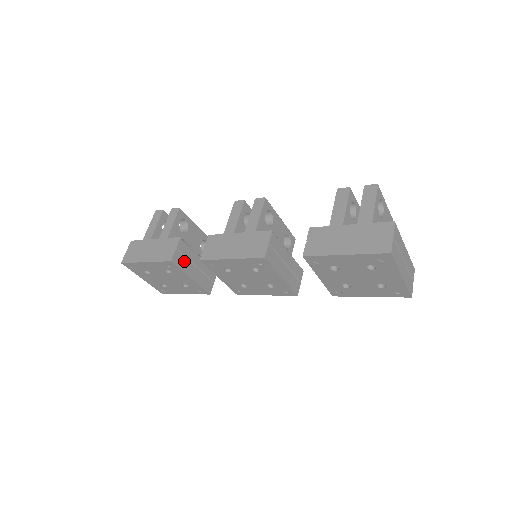
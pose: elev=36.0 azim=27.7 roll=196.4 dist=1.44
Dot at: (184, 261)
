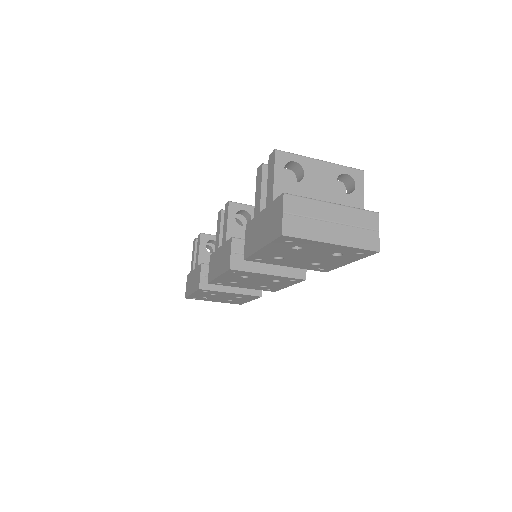
Dot at: occluded
